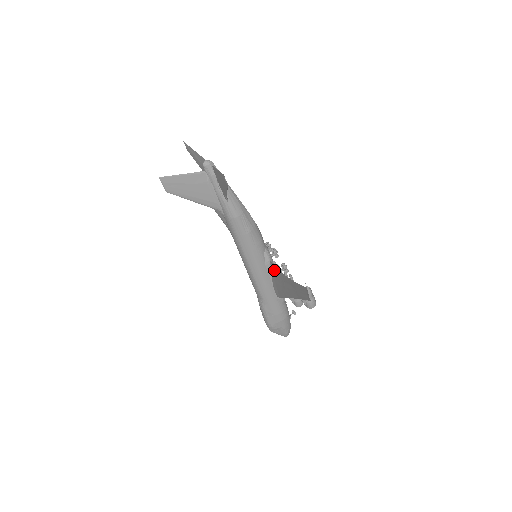
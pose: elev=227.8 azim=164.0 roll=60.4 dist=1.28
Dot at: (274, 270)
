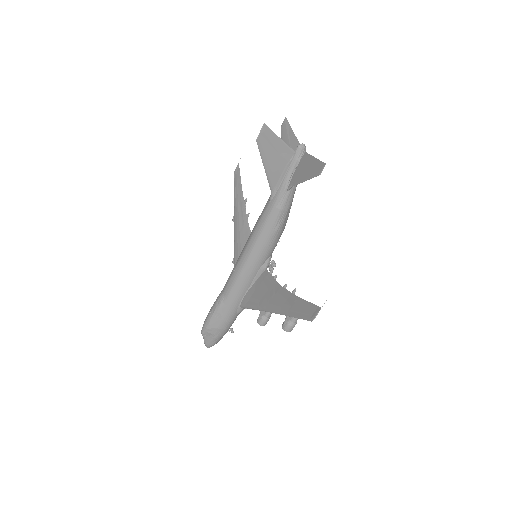
Dot at: (266, 278)
